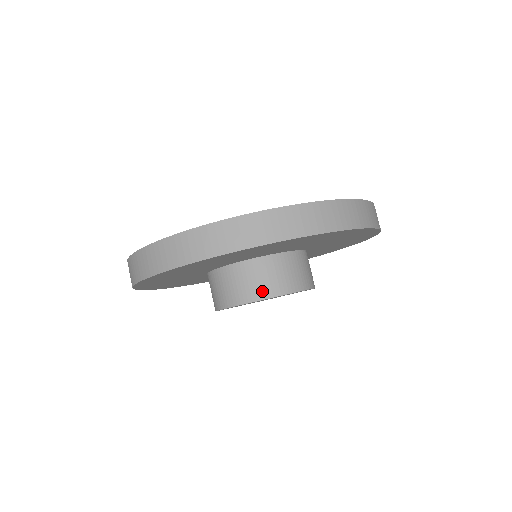
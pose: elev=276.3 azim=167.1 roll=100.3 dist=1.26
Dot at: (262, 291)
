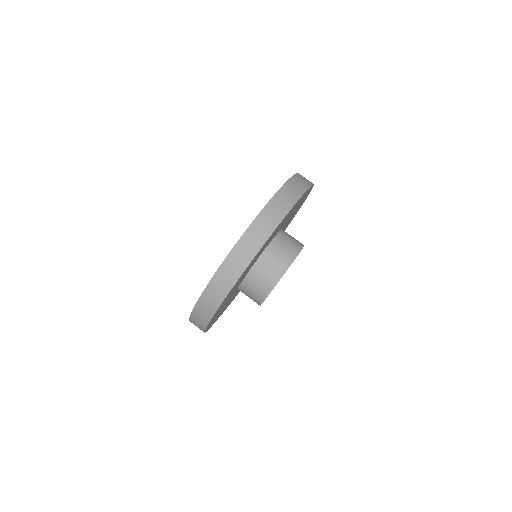
Dot at: (263, 293)
